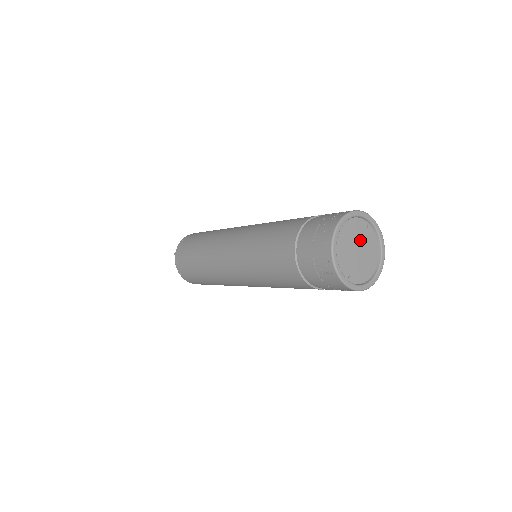
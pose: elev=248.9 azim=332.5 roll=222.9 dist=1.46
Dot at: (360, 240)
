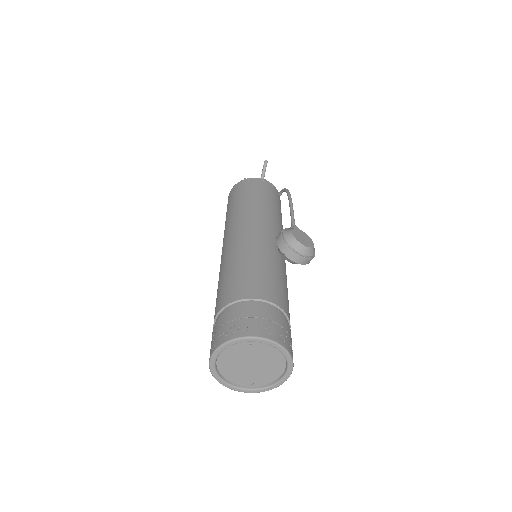
Dot at: (249, 356)
